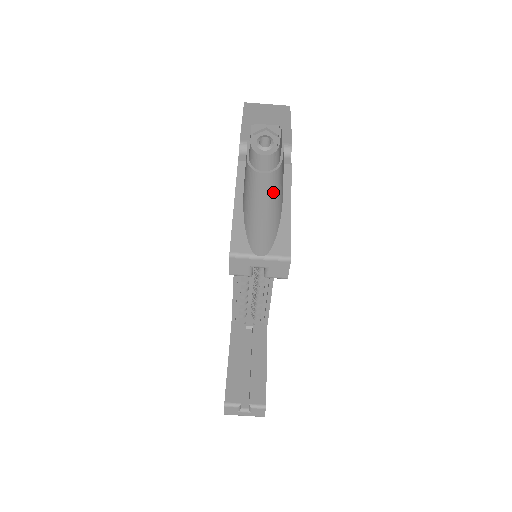
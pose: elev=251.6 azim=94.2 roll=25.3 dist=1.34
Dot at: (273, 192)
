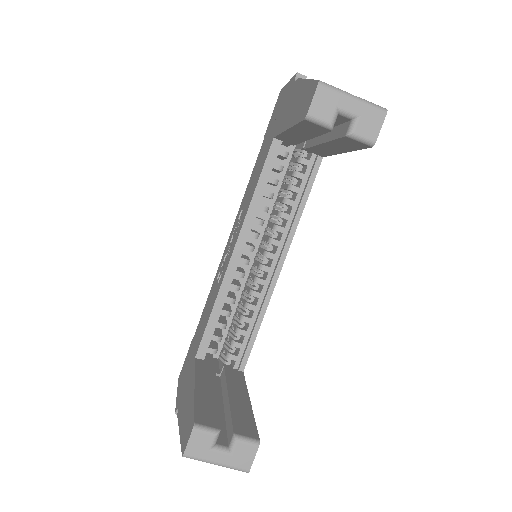
Dot at: occluded
